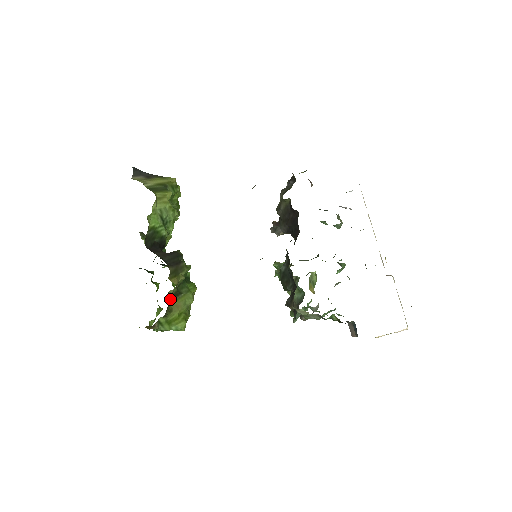
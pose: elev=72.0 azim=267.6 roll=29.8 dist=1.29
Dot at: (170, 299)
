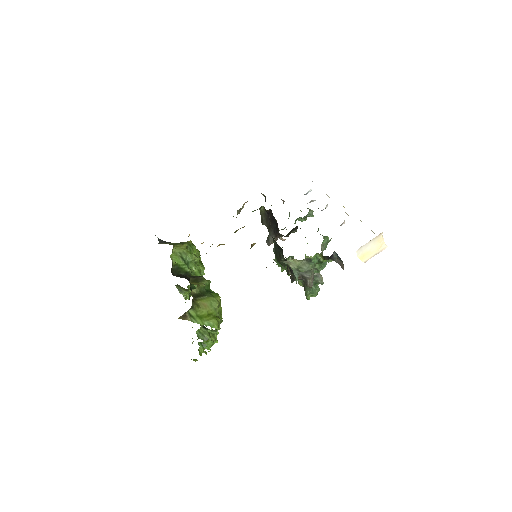
Dot at: (195, 297)
